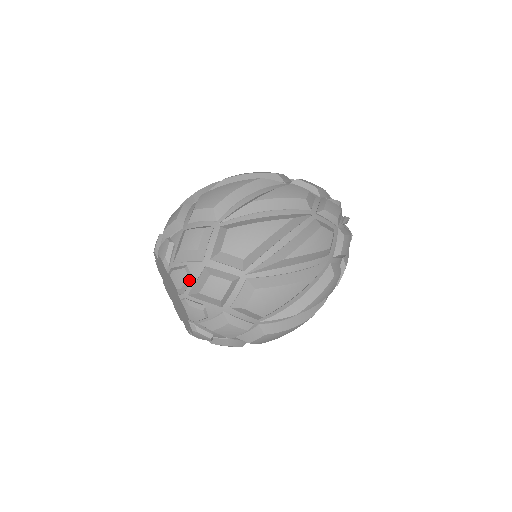
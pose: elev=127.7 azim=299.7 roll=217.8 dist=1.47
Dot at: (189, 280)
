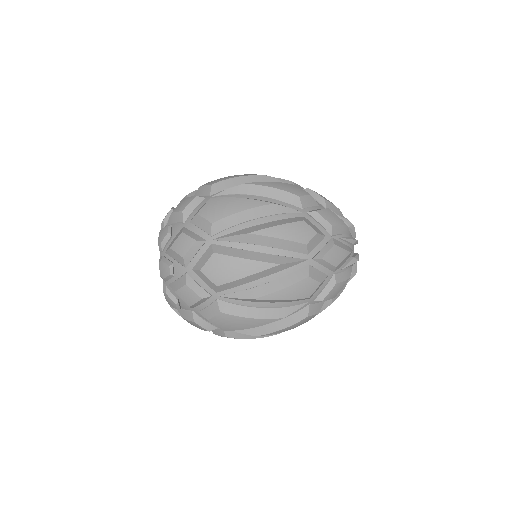
Dot at: (171, 276)
